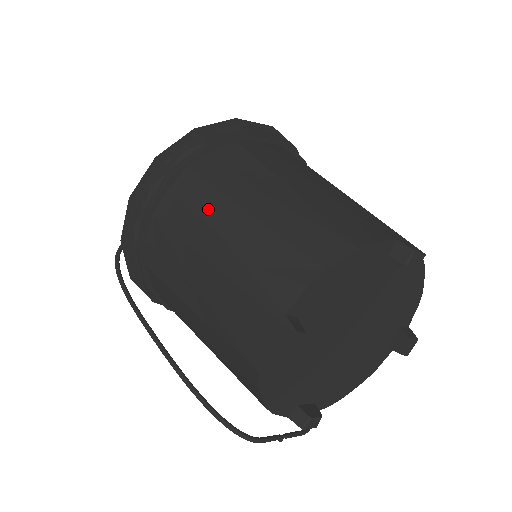
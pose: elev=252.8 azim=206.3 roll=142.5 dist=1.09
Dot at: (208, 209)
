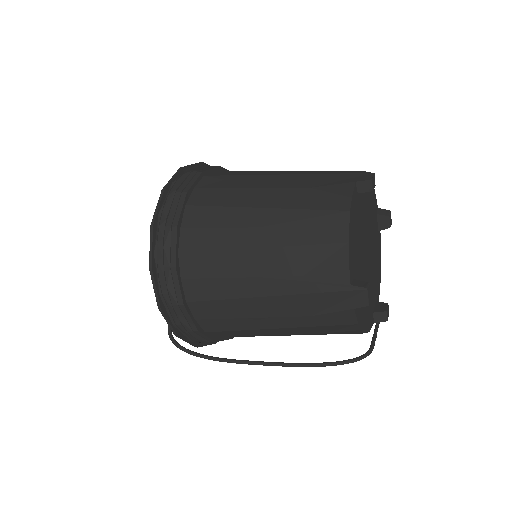
Dot at: (229, 268)
